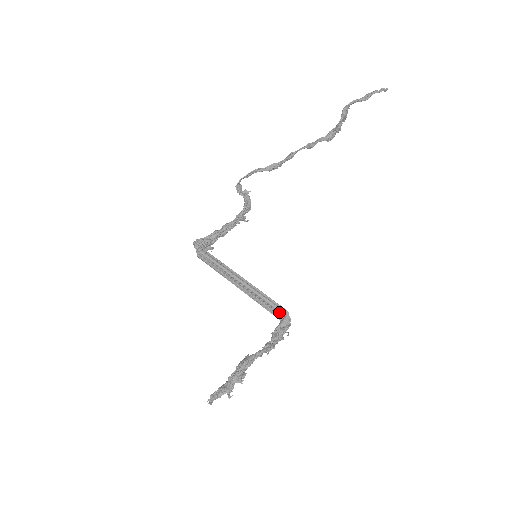
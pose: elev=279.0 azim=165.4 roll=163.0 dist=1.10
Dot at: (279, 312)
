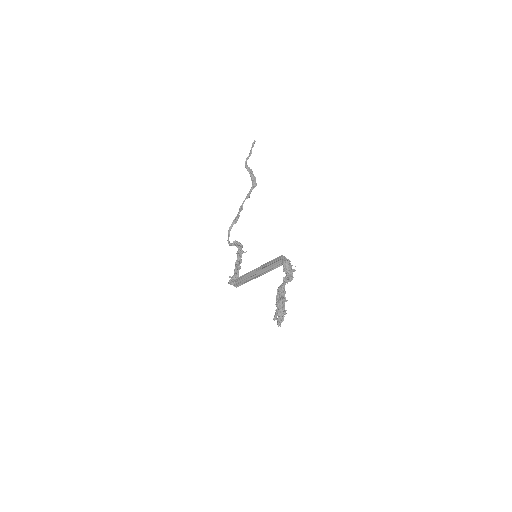
Dot at: (281, 261)
